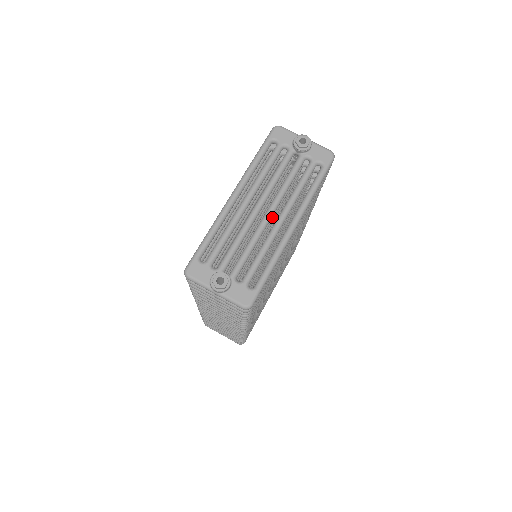
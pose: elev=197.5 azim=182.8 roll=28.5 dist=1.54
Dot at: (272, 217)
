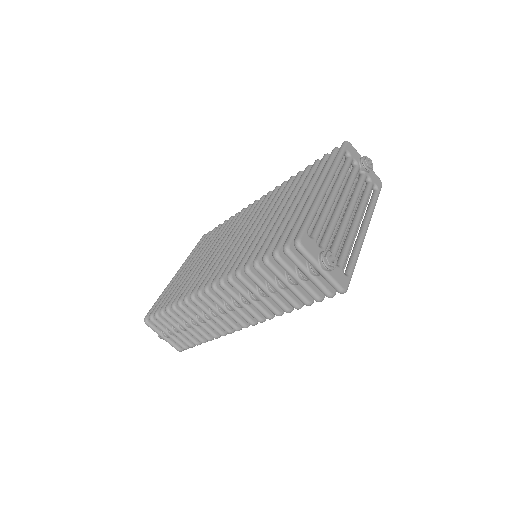
Dot at: occluded
